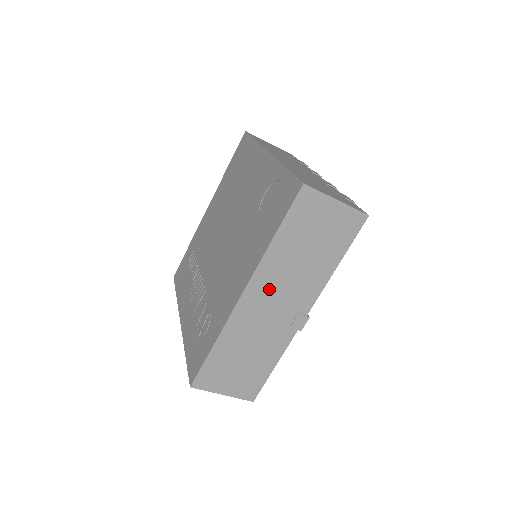
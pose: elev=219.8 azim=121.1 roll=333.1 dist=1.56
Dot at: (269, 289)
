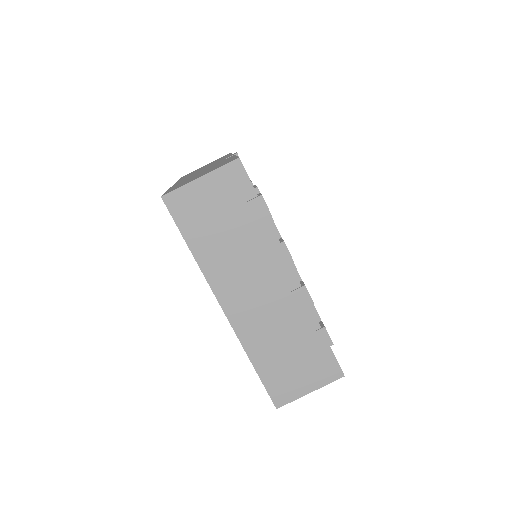
Dot at: occluded
